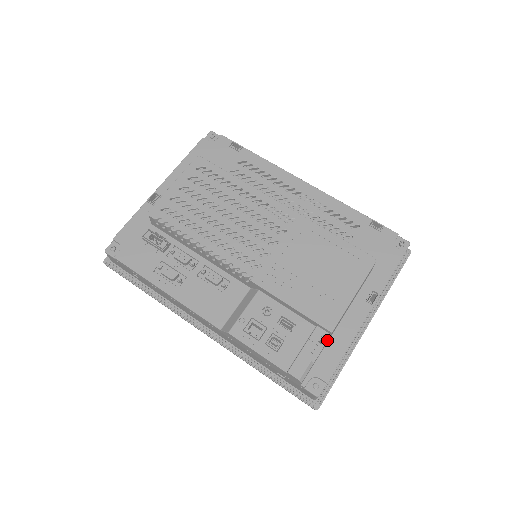
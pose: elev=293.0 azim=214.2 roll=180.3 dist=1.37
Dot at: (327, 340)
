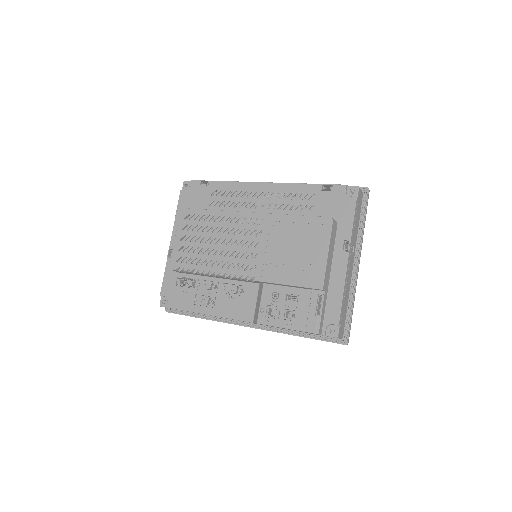
Dot at: (324, 296)
